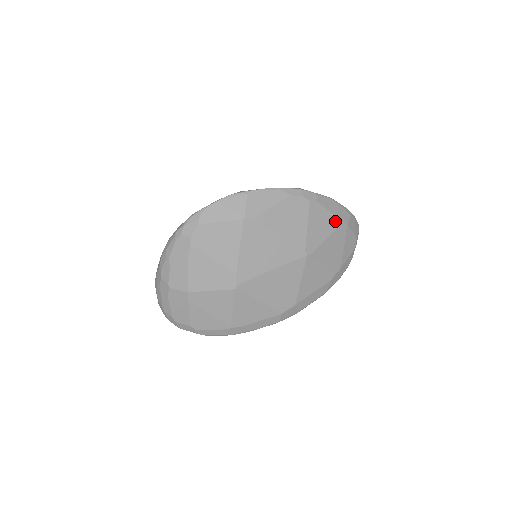
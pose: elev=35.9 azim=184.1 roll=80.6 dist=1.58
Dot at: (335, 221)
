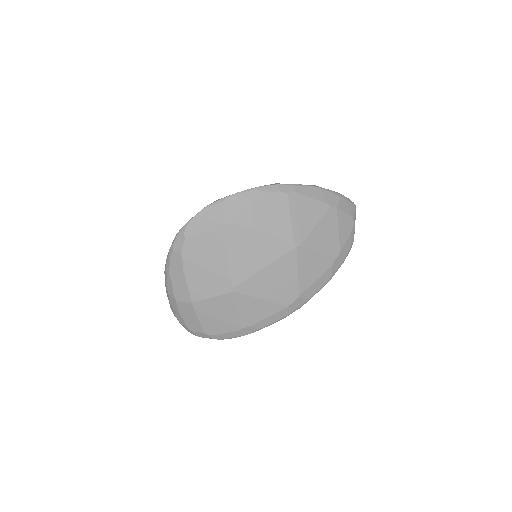
Dot at: (321, 207)
